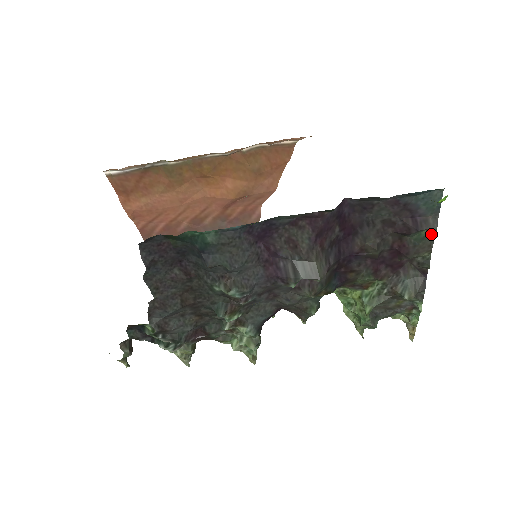
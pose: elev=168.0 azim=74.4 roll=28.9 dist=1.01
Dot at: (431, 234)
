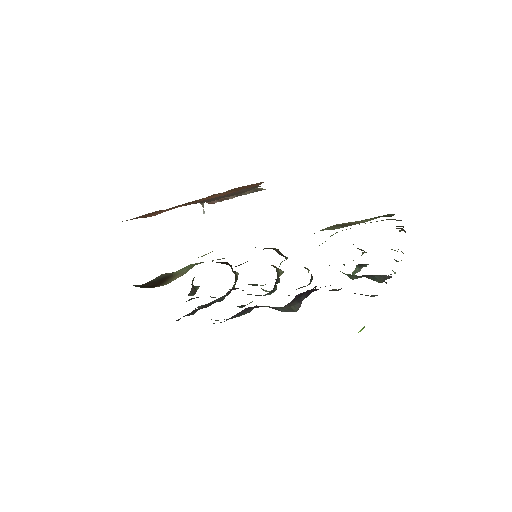
Dot at: occluded
